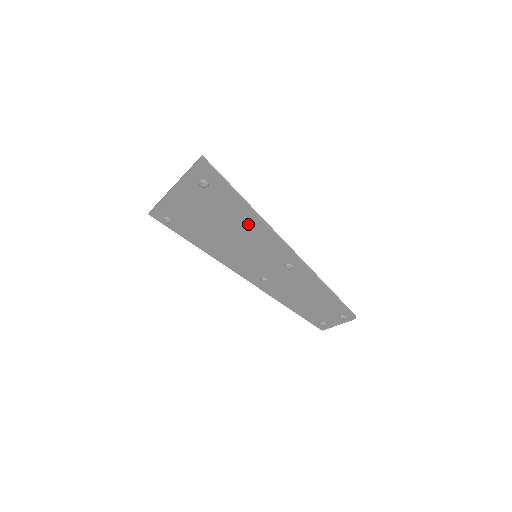
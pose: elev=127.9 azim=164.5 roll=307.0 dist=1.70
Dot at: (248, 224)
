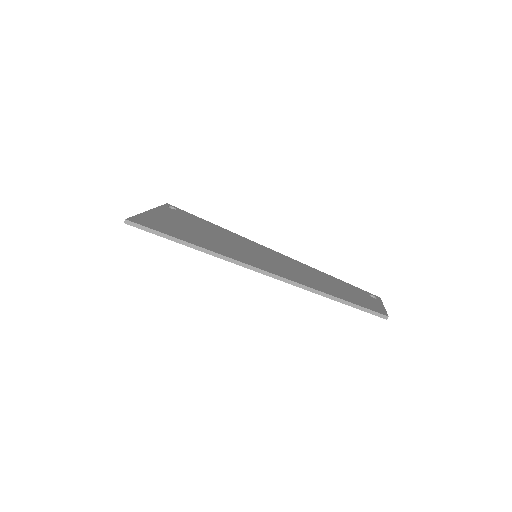
Dot at: occluded
